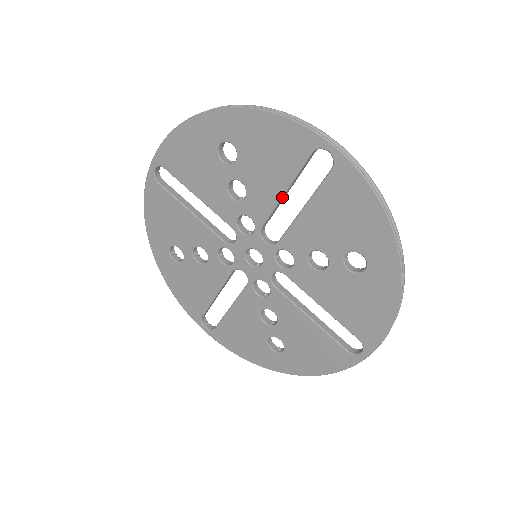
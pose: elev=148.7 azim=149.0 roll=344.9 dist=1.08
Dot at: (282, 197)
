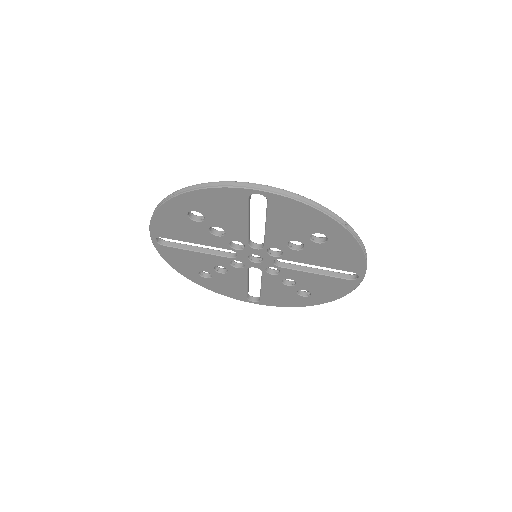
Dot at: (248, 224)
